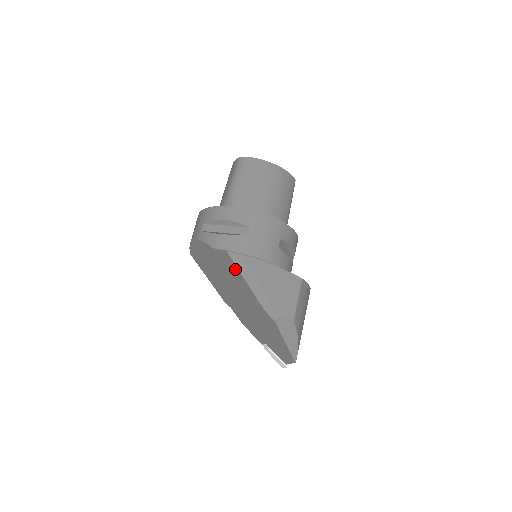
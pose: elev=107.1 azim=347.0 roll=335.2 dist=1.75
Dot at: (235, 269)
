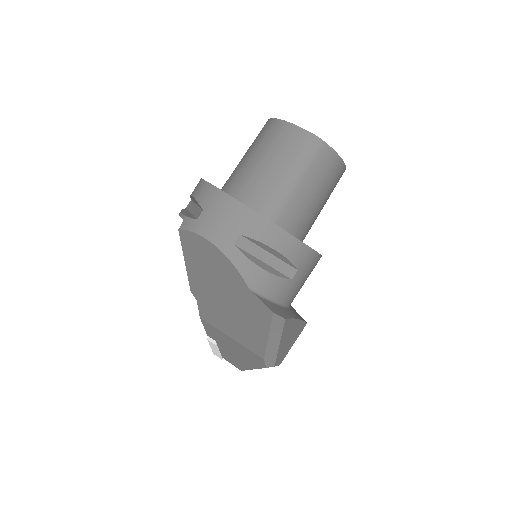
Dot at: (264, 323)
